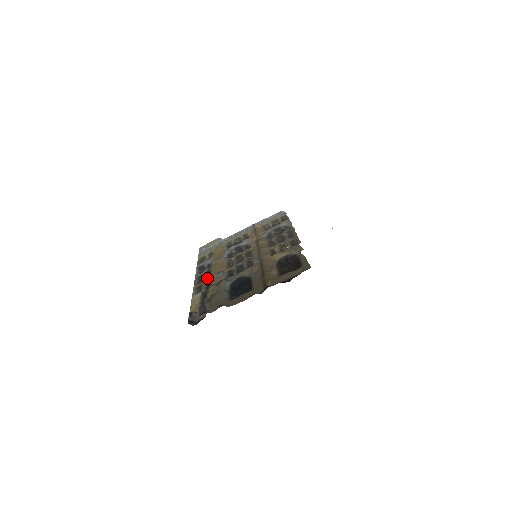
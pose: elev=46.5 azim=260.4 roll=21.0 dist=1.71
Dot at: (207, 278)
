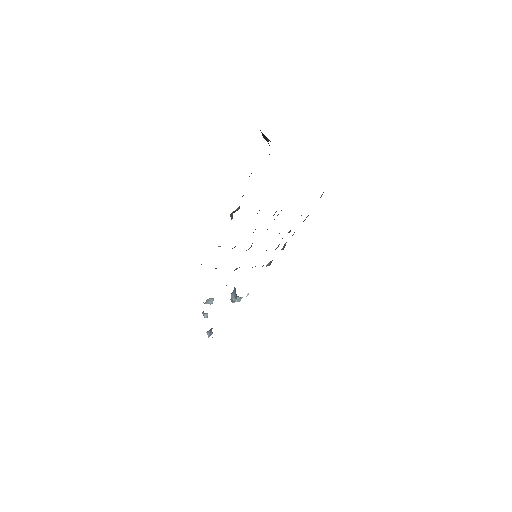
Dot at: occluded
